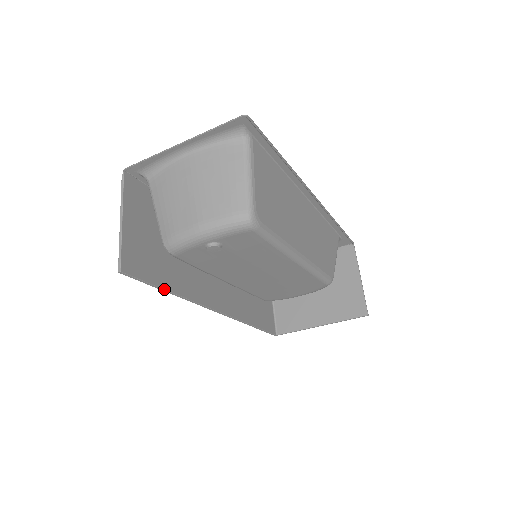
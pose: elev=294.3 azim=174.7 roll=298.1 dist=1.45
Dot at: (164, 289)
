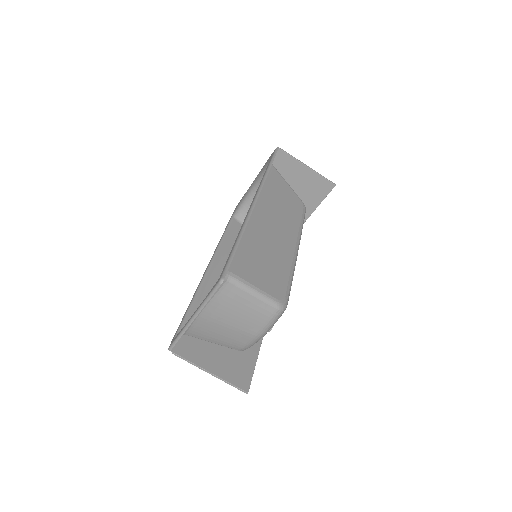
Dot at: (258, 354)
